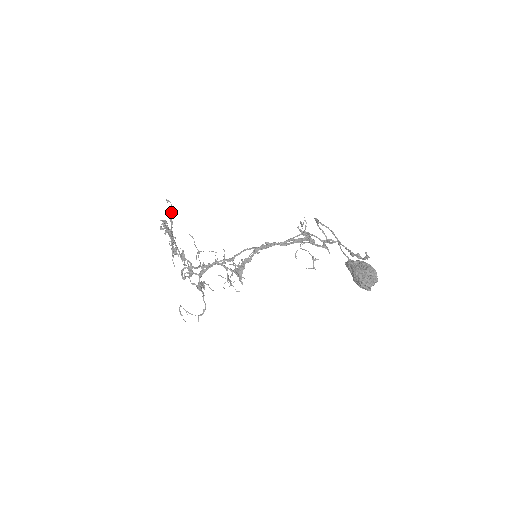
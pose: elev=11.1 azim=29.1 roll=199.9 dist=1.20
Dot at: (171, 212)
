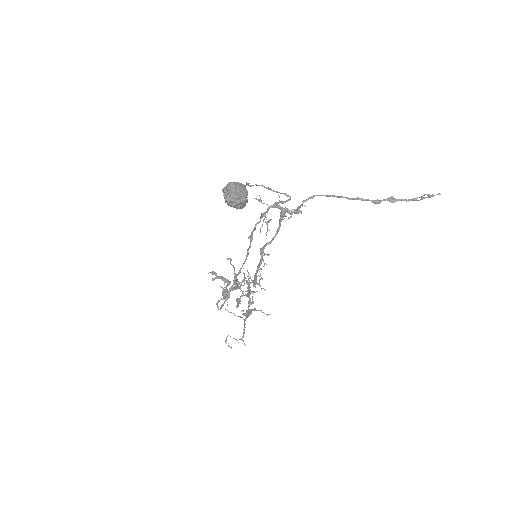
Dot at: occluded
